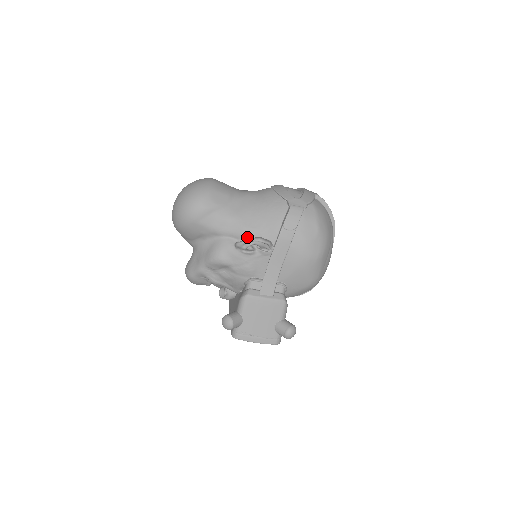
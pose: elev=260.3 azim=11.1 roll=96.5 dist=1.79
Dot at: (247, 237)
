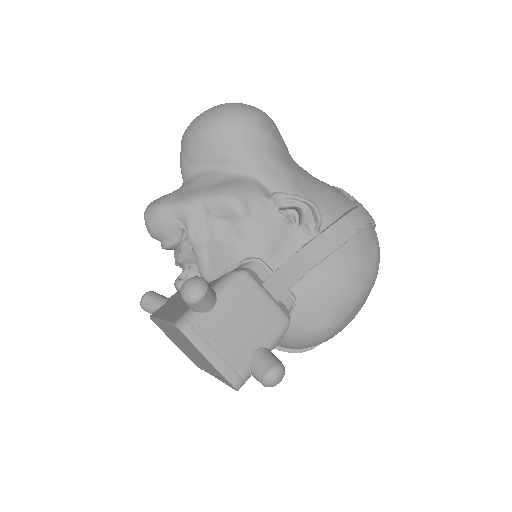
Dot at: occluded
